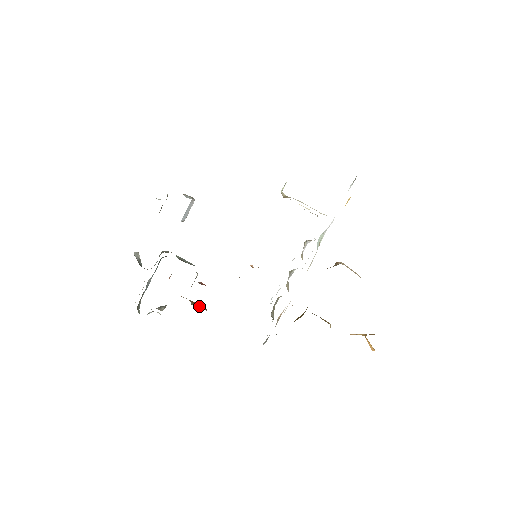
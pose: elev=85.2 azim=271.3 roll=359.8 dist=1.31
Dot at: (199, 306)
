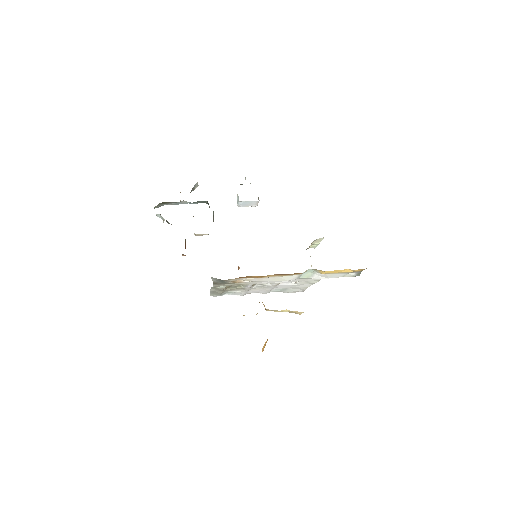
Dot at: occluded
